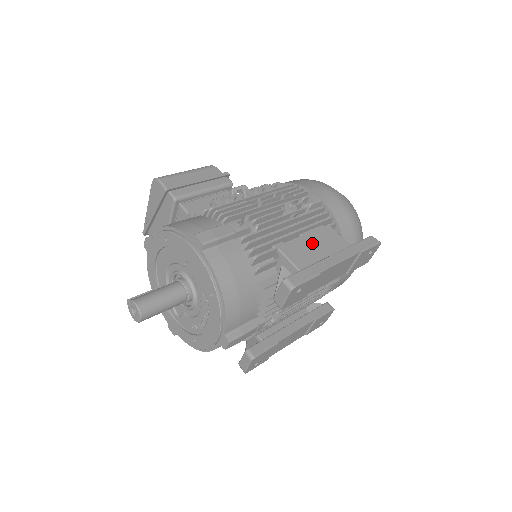
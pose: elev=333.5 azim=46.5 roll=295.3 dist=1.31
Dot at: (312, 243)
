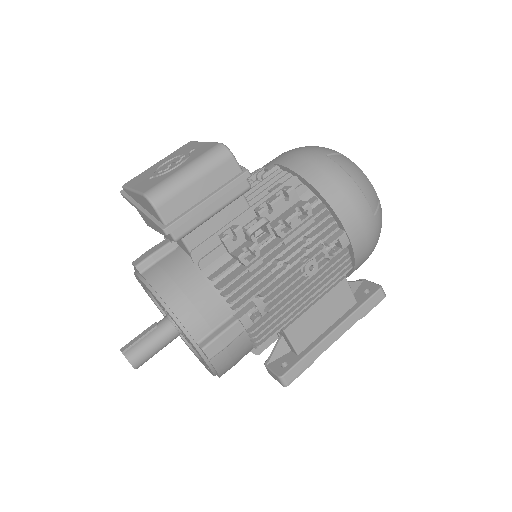
Dot at: (319, 311)
